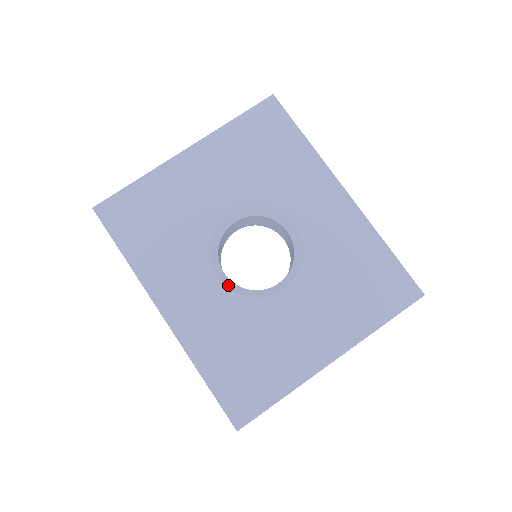
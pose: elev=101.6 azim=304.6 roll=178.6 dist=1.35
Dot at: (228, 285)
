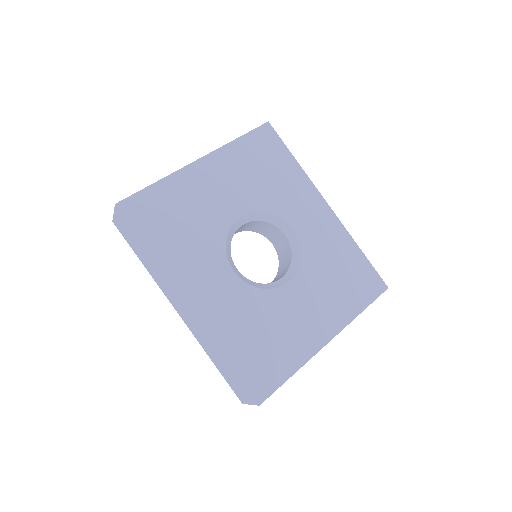
Dot at: (242, 278)
